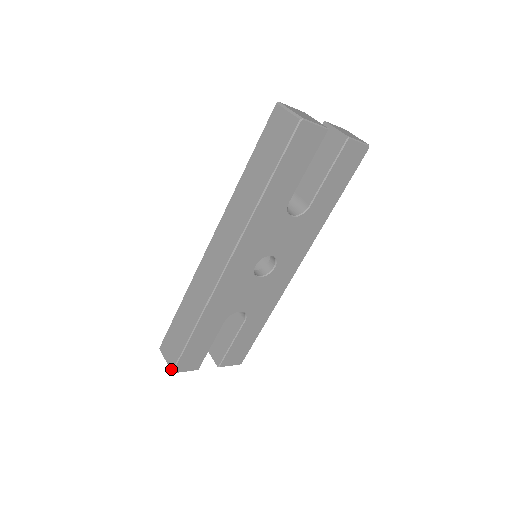
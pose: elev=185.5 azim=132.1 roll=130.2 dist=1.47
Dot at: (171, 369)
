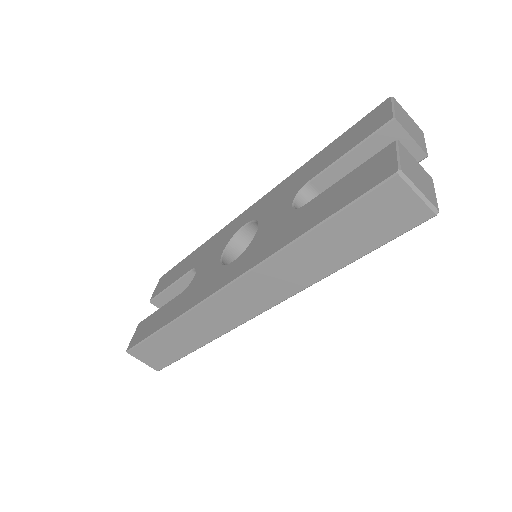
Dot at: (157, 370)
